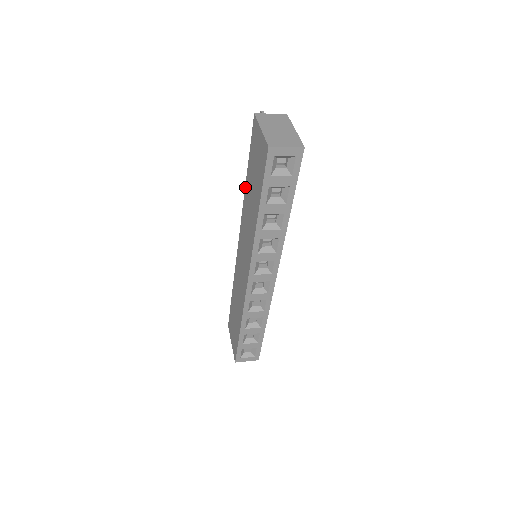
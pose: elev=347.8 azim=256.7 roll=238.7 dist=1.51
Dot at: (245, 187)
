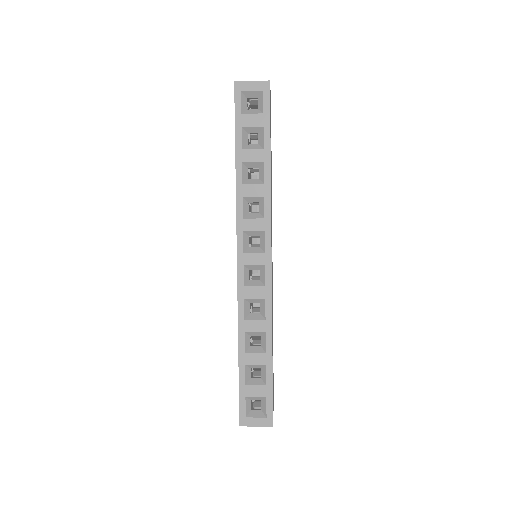
Dot at: occluded
